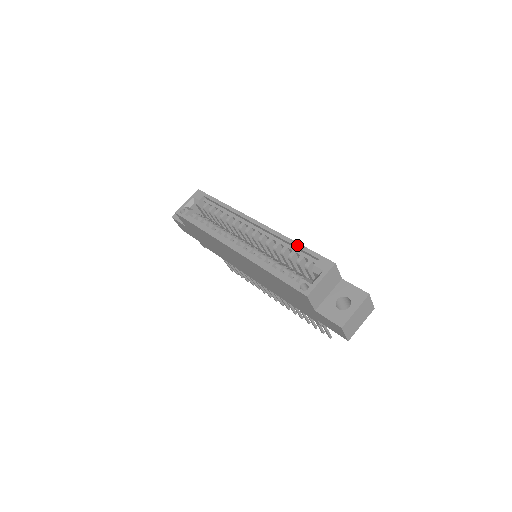
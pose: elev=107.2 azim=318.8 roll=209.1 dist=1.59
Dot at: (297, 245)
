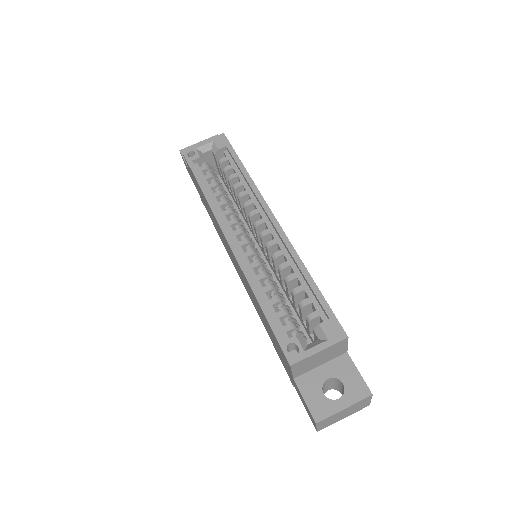
Dot at: (310, 282)
